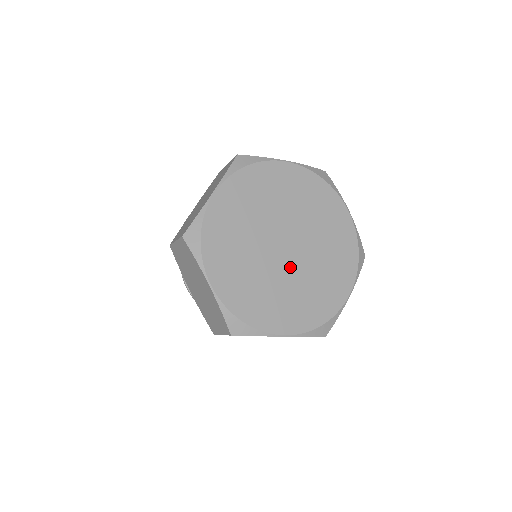
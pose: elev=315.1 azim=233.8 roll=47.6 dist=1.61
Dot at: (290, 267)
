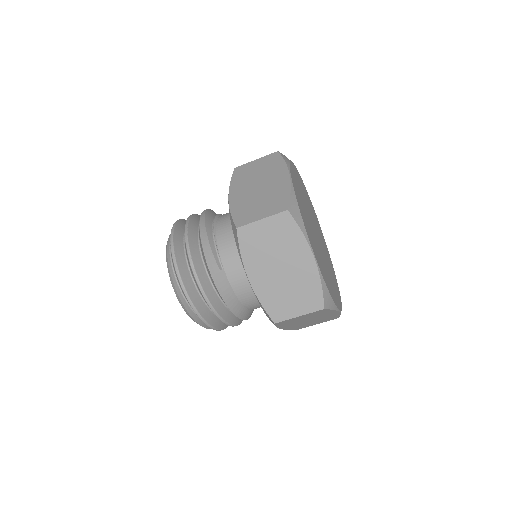
Dot at: (323, 254)
